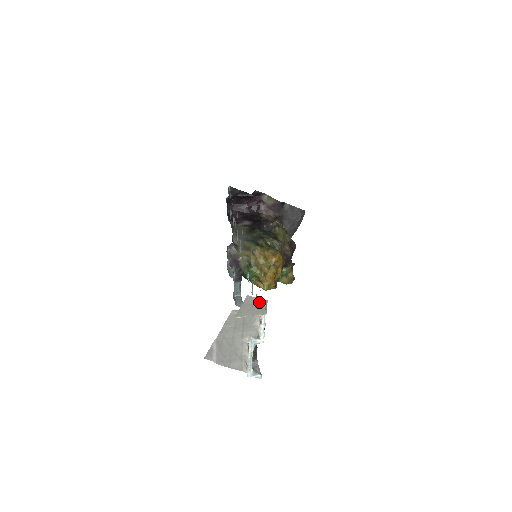
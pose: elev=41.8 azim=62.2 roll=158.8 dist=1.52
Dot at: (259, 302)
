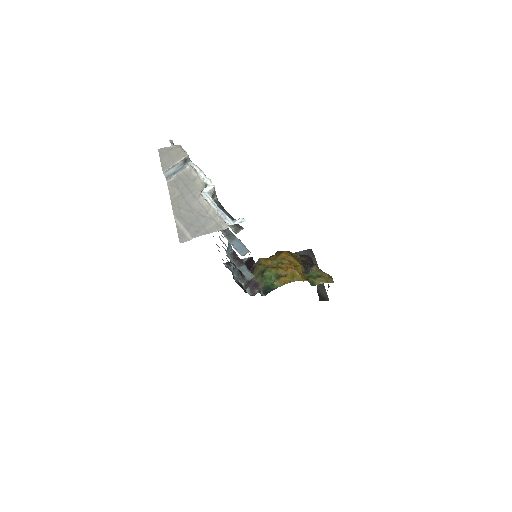
Dot at: (172, 148)
